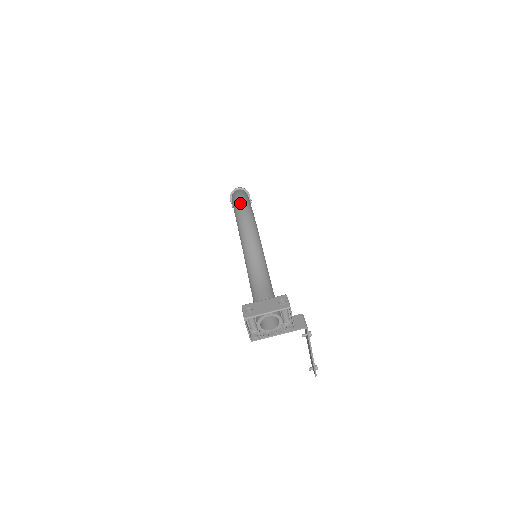
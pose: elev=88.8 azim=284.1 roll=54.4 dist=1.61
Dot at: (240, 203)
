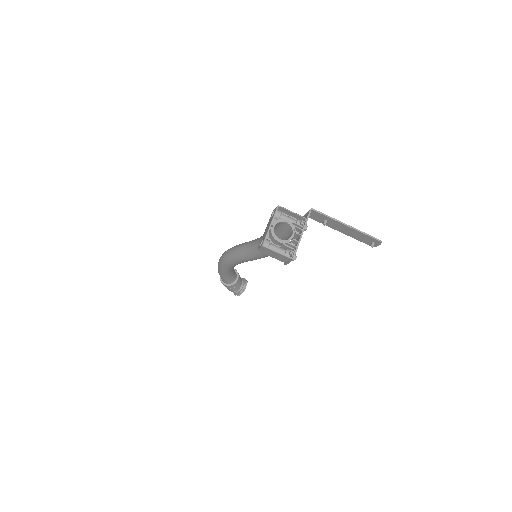
Dot at: (219, 260)
